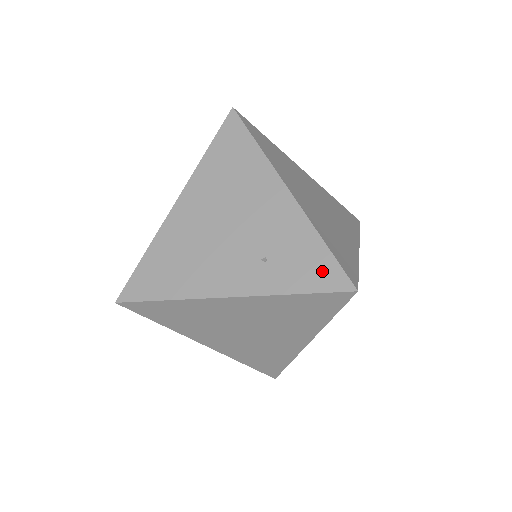
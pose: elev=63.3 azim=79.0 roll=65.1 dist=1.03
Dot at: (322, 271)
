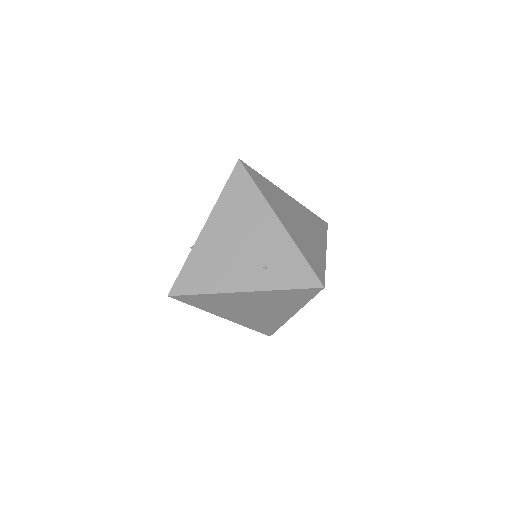
Dot at: (302, 275)
